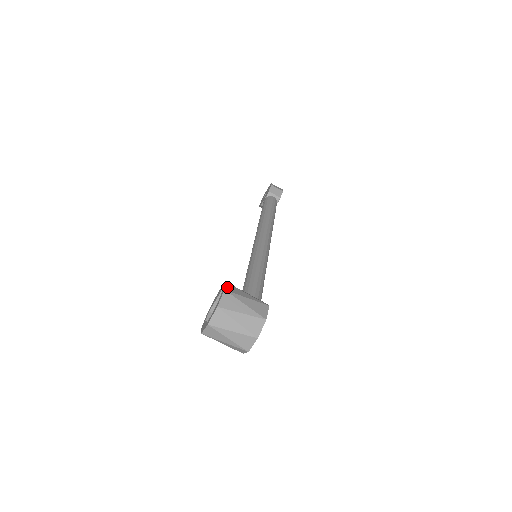
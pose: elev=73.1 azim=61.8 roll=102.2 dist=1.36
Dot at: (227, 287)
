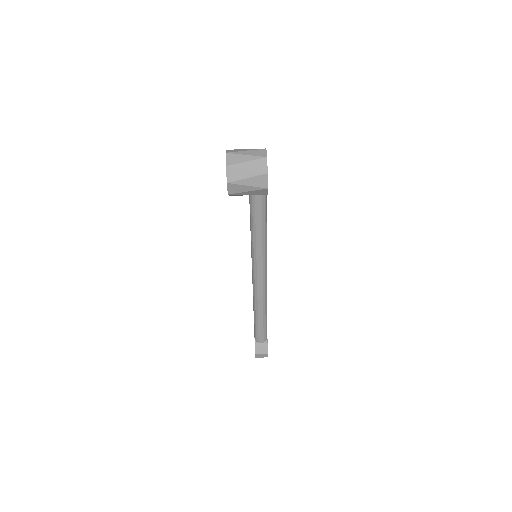
Dot at: occluded
